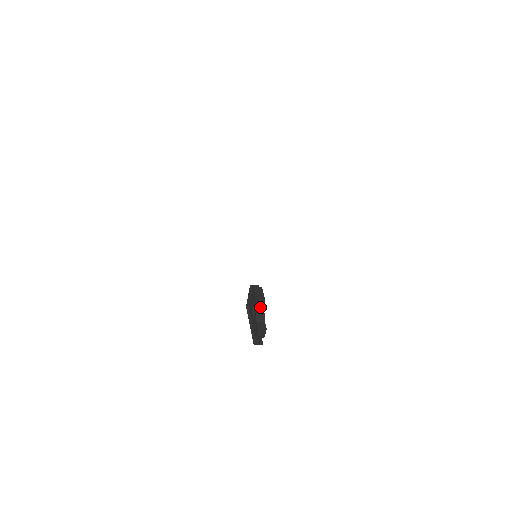
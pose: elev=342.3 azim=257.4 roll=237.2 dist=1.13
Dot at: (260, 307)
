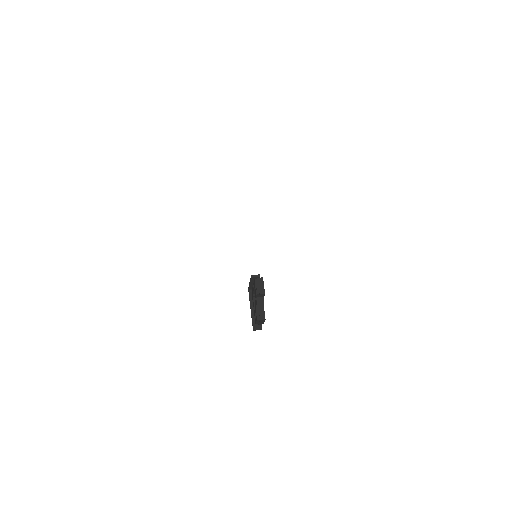
Dot at: (260, 298)
